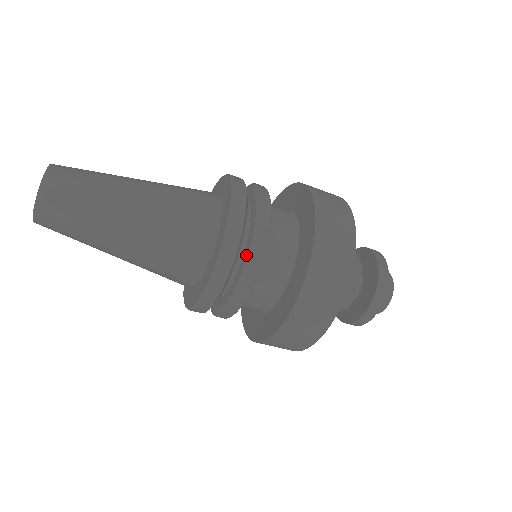
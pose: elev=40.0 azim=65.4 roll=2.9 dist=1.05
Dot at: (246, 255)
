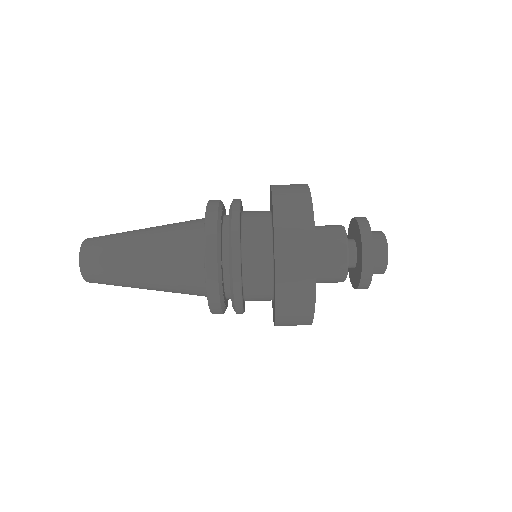
Dot at: (229, 261)
